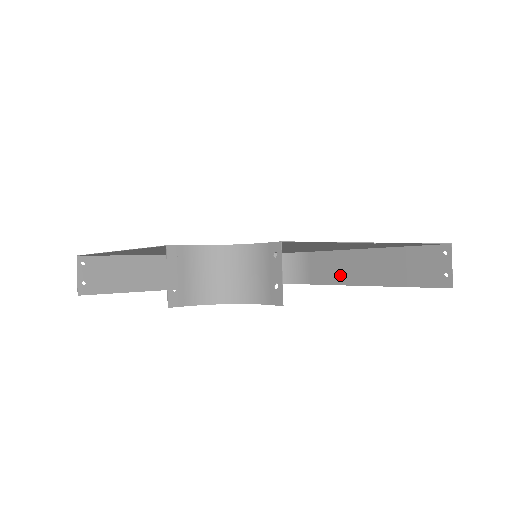
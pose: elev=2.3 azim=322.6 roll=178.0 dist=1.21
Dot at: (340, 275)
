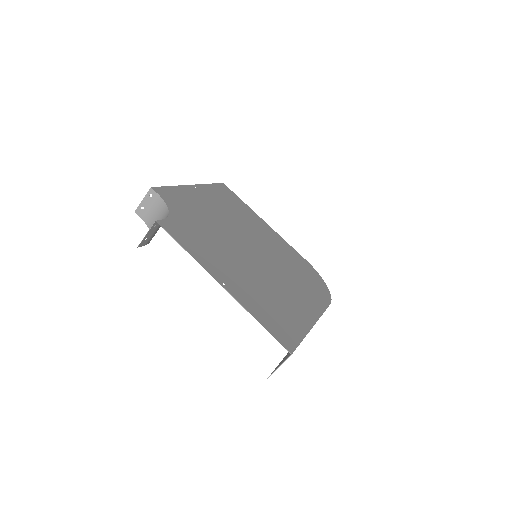
Dot at: occluded
